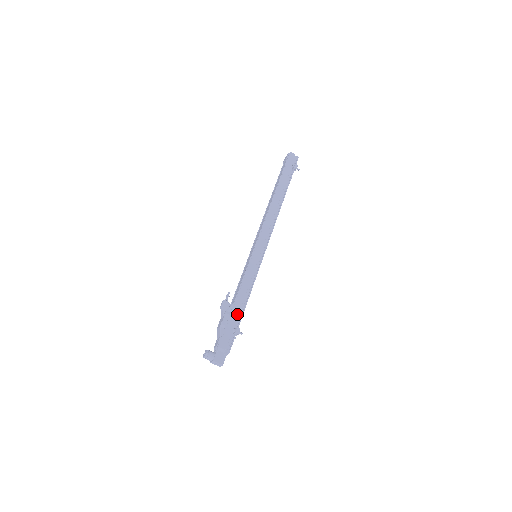
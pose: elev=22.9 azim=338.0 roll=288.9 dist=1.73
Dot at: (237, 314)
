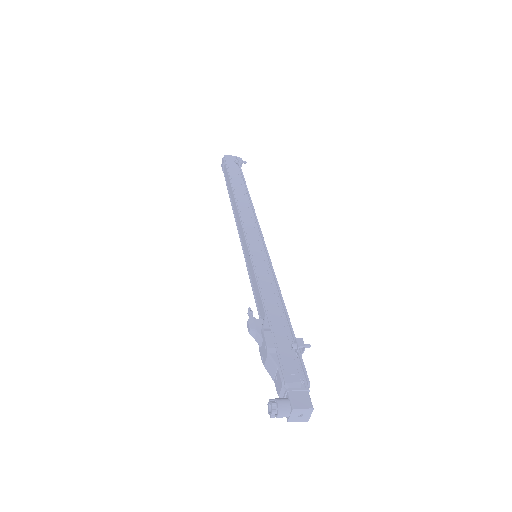
Dot at: (281, 326)
